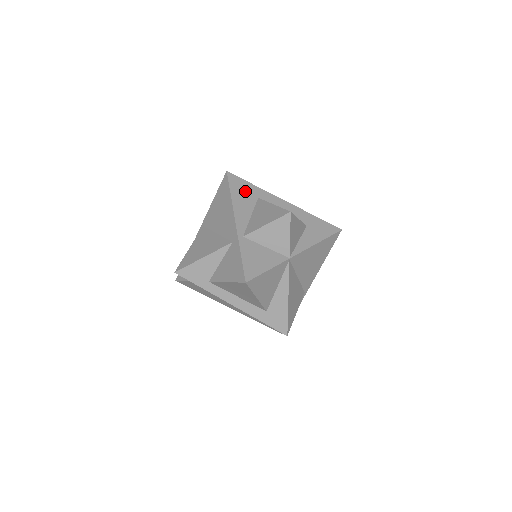
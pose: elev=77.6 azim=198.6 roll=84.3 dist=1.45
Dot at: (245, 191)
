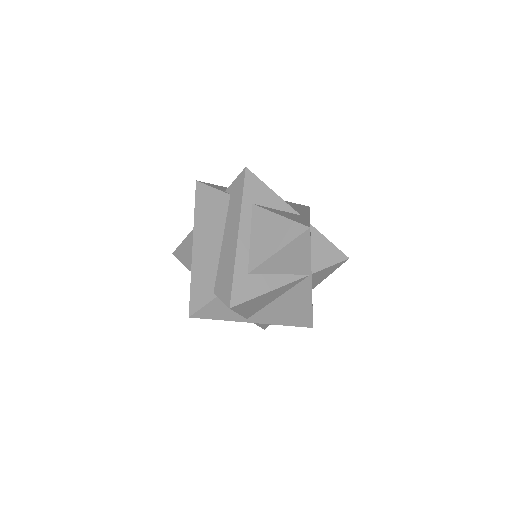
Dot at: occluded
